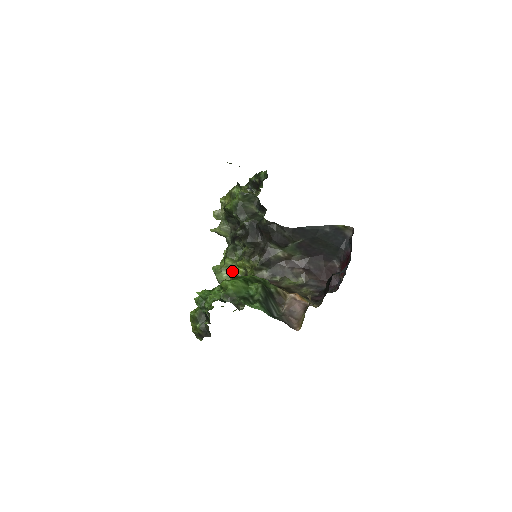
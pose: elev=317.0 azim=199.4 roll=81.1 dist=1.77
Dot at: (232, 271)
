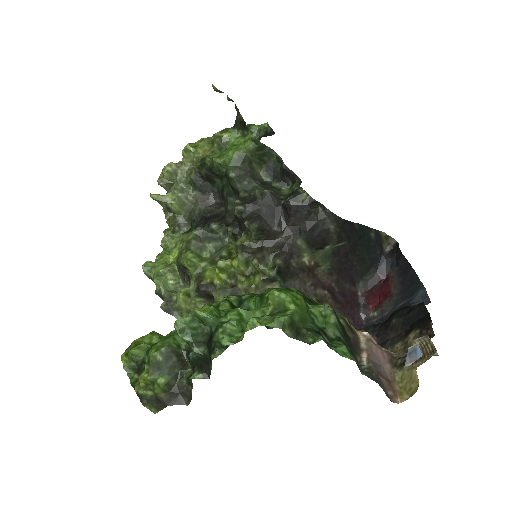
Dot at: (200, 276)
